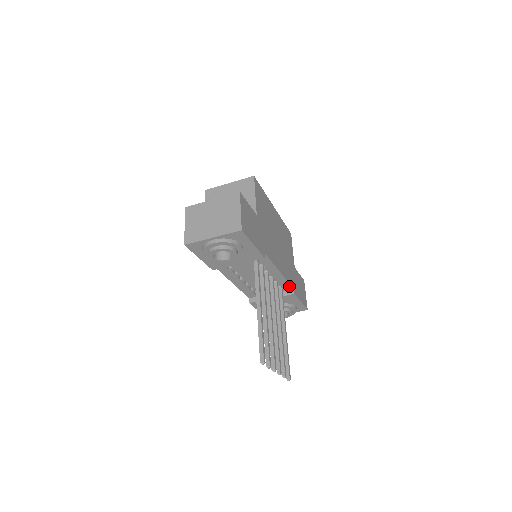
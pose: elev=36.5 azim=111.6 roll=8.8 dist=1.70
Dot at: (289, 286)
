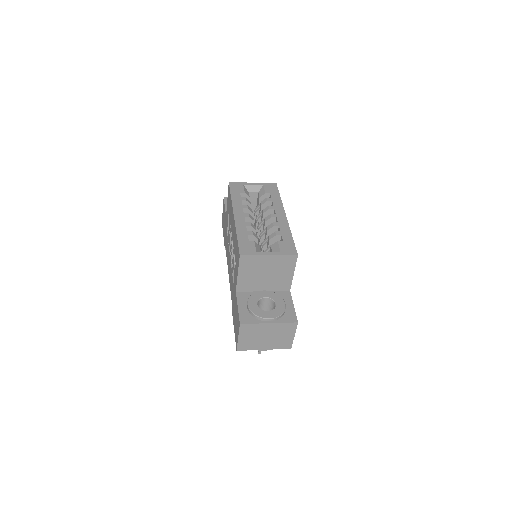
Dot at: occluded
